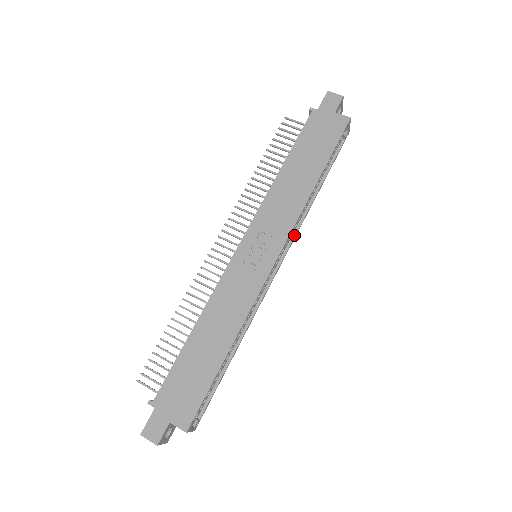
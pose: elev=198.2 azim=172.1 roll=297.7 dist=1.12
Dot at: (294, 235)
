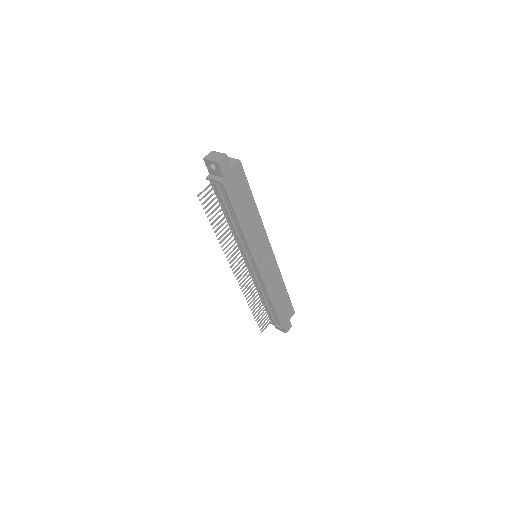
Dot at: occluded
